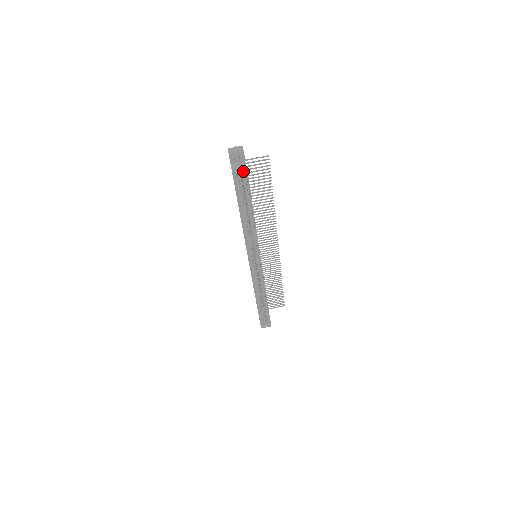
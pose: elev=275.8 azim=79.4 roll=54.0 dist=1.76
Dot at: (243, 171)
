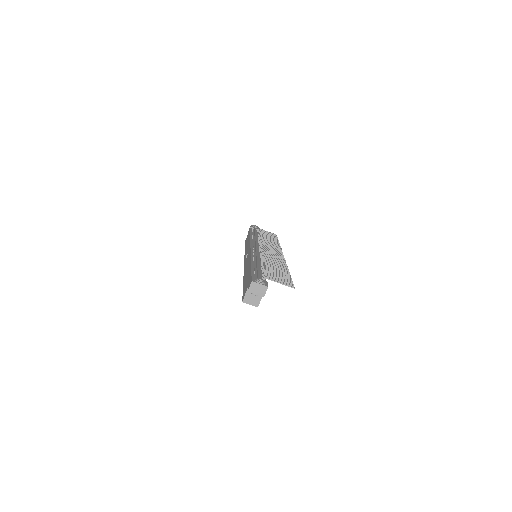
Dot at: (254, 305)
